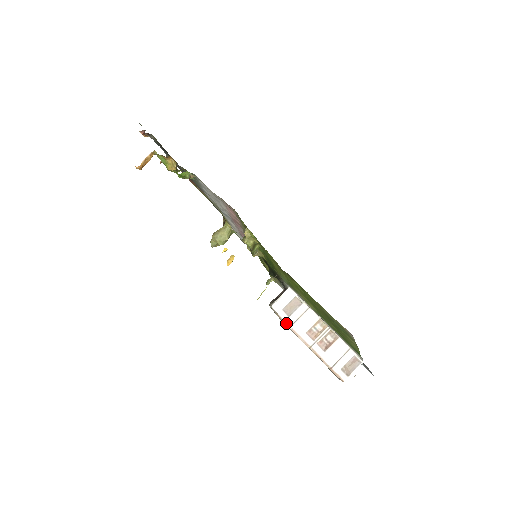
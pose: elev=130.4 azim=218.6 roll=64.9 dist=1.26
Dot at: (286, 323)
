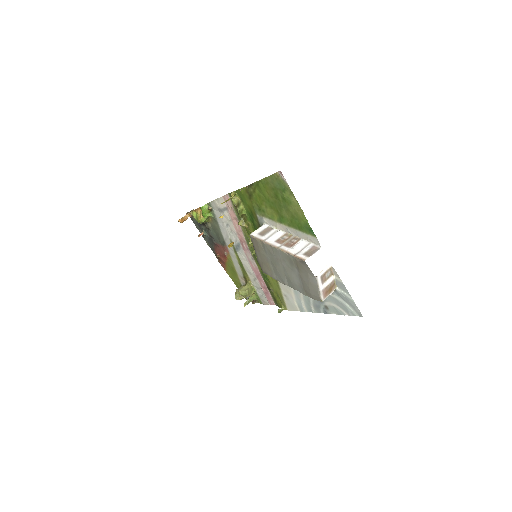
Dot at: (260, 239)
